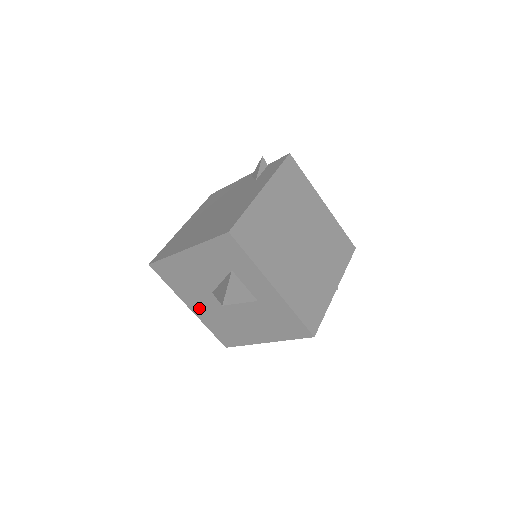
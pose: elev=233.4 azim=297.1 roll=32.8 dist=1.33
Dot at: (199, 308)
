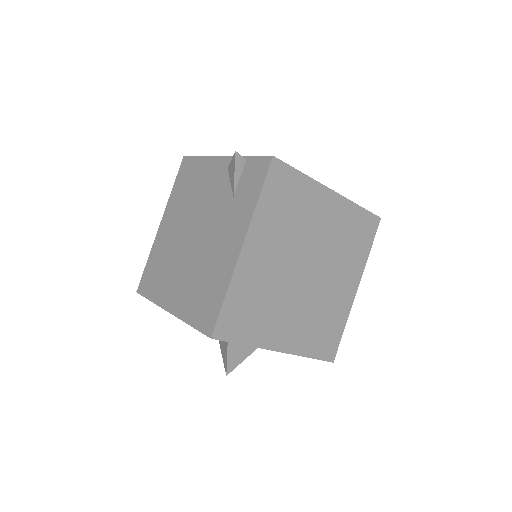
Dot at: occluded
